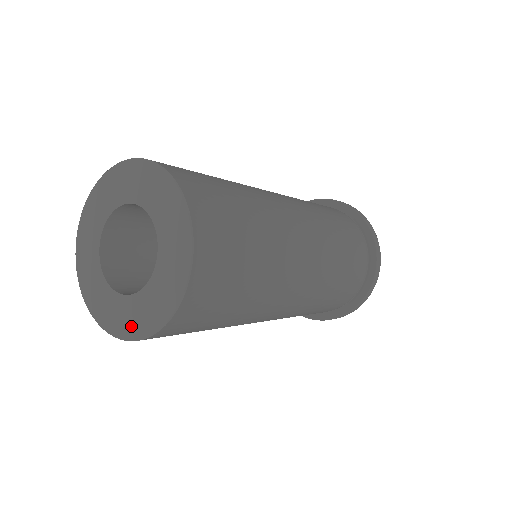
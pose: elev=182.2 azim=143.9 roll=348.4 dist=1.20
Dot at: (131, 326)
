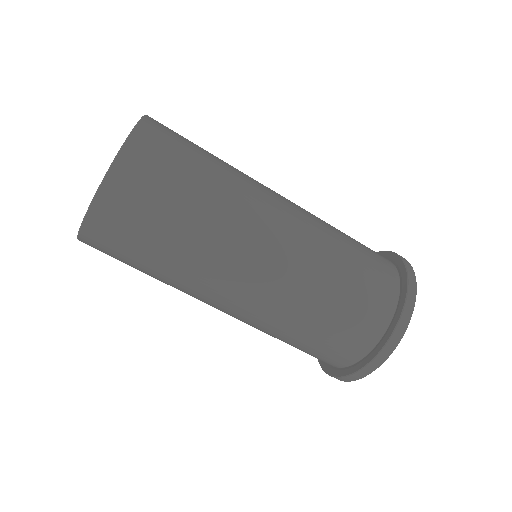
Dot at: occluded
